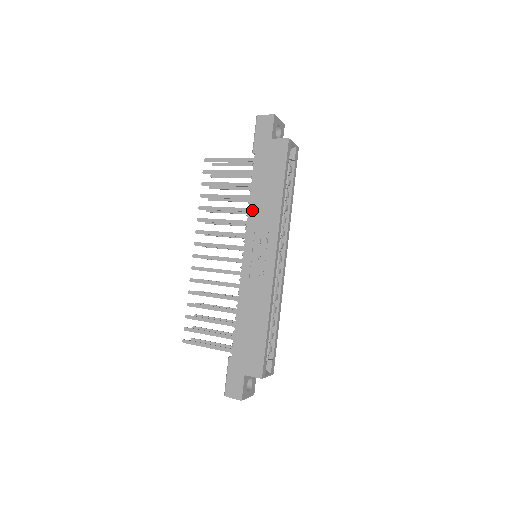
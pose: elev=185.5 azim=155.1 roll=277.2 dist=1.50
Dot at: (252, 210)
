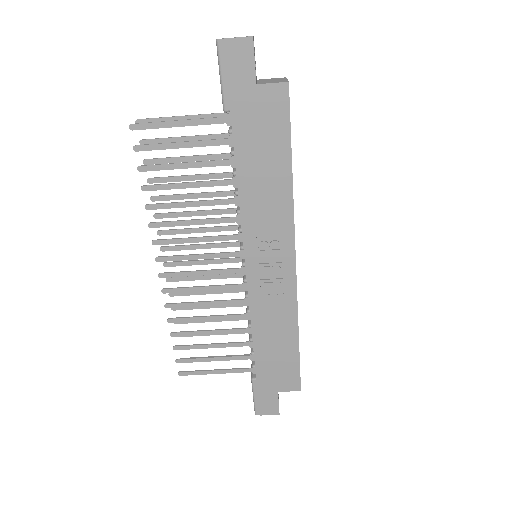
Dot at: (246, 205)
